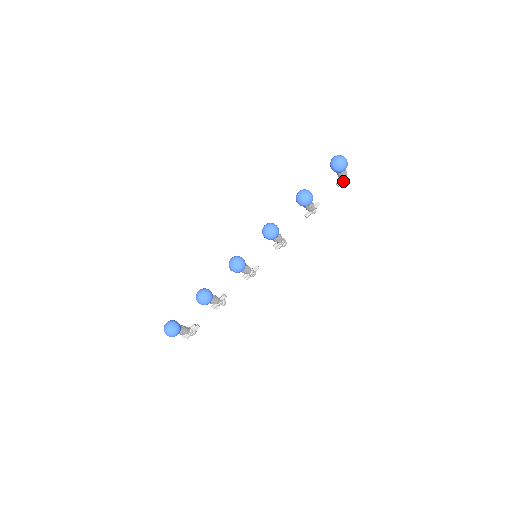
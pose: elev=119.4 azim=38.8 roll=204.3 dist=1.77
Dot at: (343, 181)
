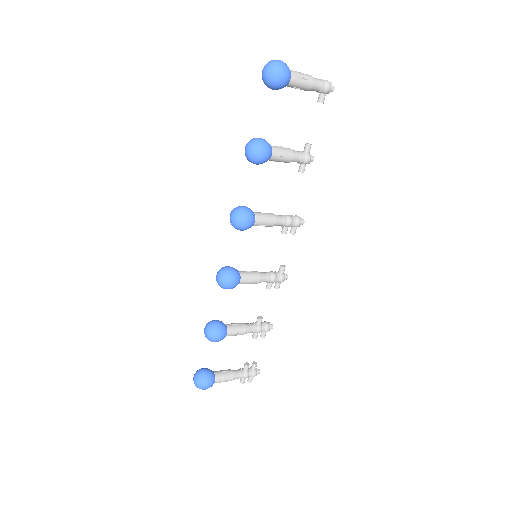
Dot at: (322, 92)
